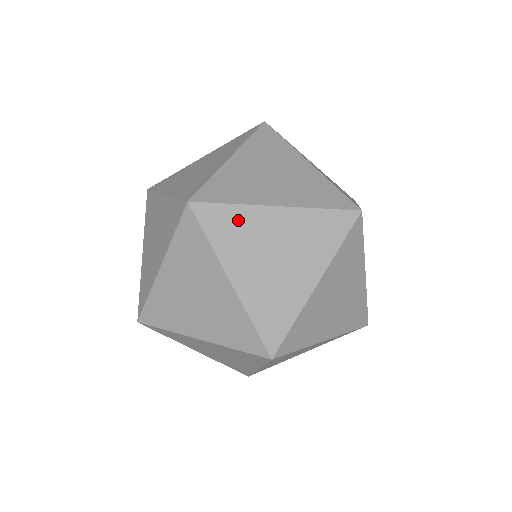
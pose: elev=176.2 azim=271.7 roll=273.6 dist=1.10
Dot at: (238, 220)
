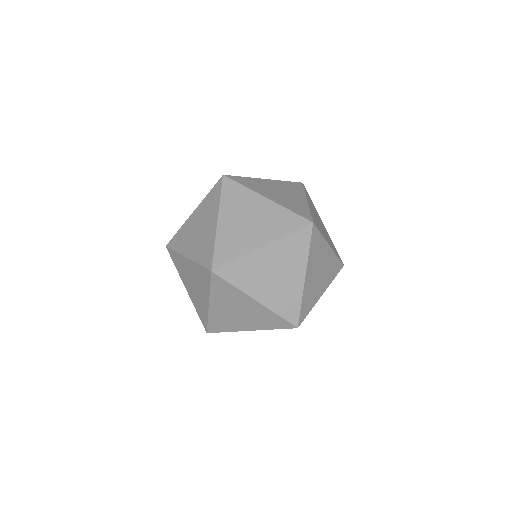
Dot at: occluded
